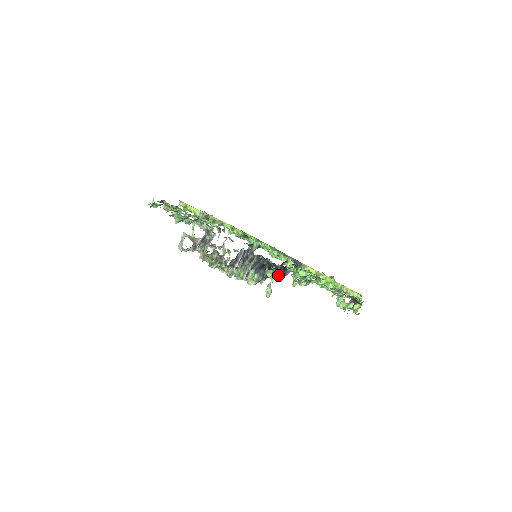
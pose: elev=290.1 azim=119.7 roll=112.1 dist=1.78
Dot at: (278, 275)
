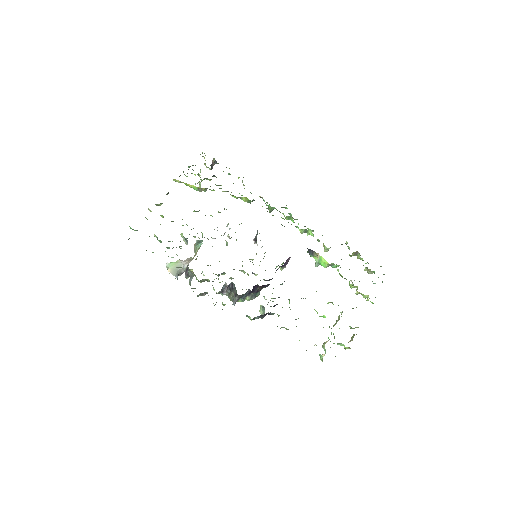
Dot at: occluded
